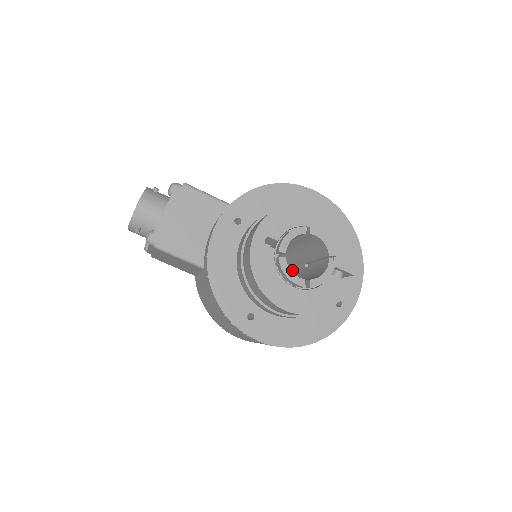
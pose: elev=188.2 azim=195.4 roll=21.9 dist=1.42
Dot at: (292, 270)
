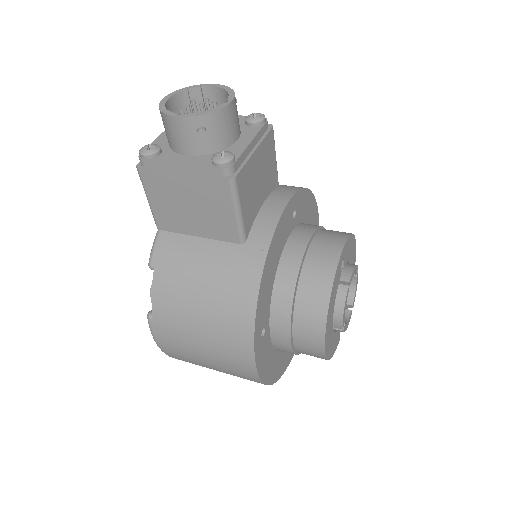
Dot at: occluded
